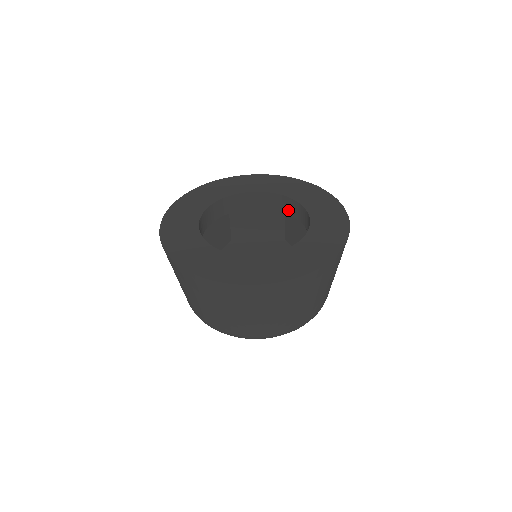
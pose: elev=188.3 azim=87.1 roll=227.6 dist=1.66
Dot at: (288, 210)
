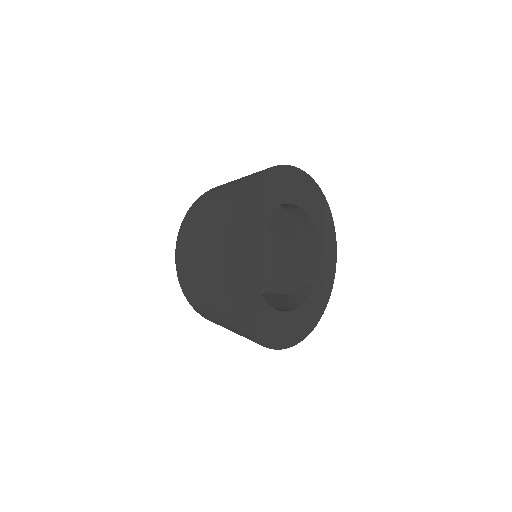
Dot at: (291, 210)
